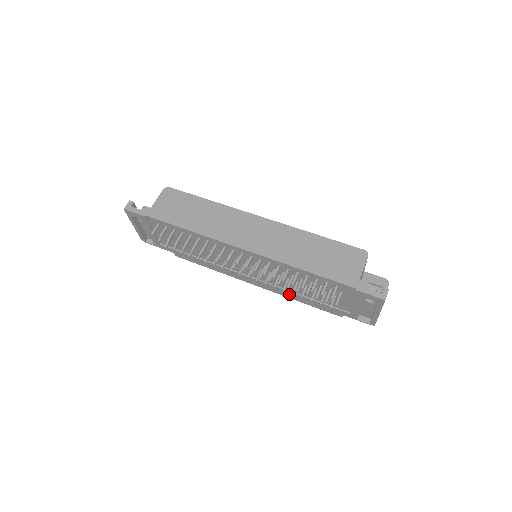
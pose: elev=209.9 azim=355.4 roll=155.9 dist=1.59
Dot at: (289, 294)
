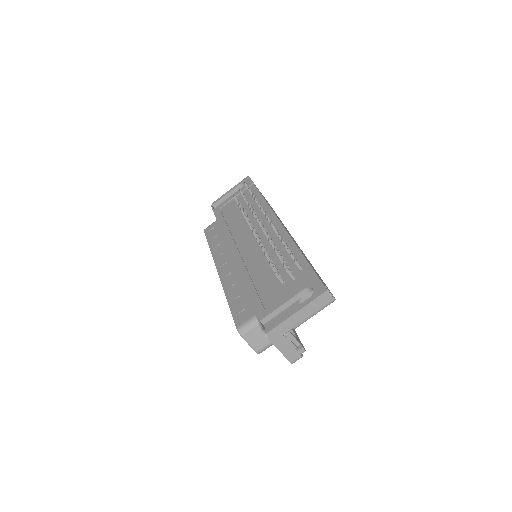
Dot at: (242, 275)
